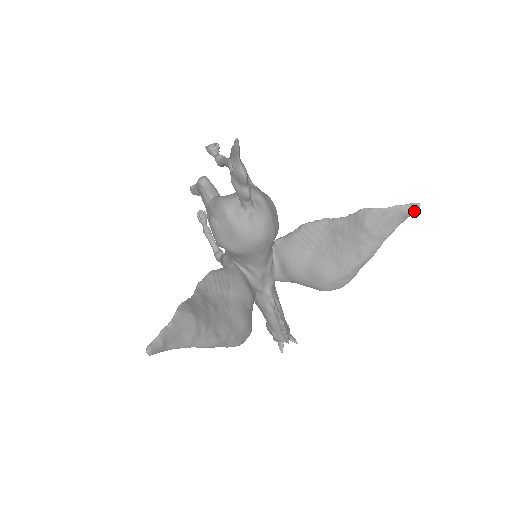
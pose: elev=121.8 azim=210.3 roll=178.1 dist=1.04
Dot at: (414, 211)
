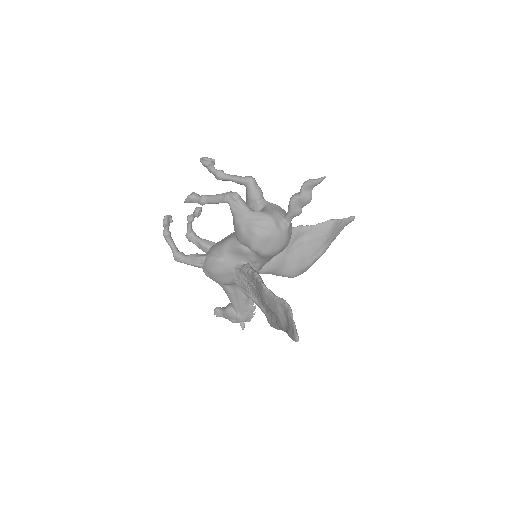
Dot at: occluded
